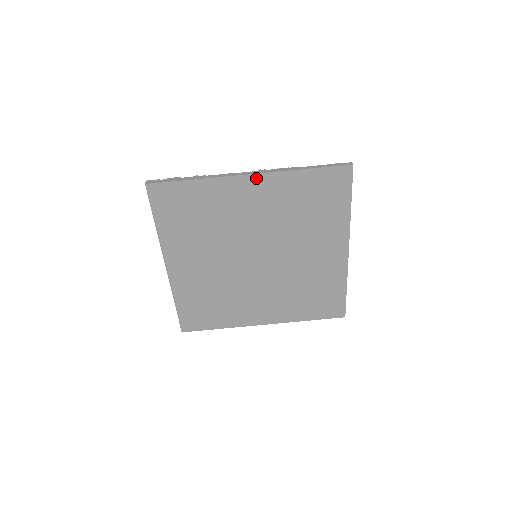
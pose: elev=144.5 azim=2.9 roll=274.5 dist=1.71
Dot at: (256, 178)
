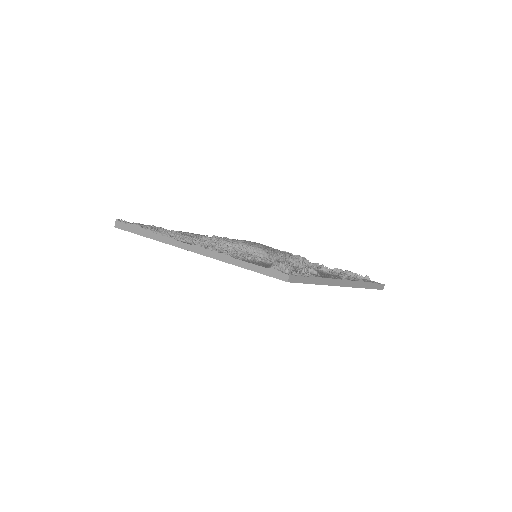
Dot at: occluded
